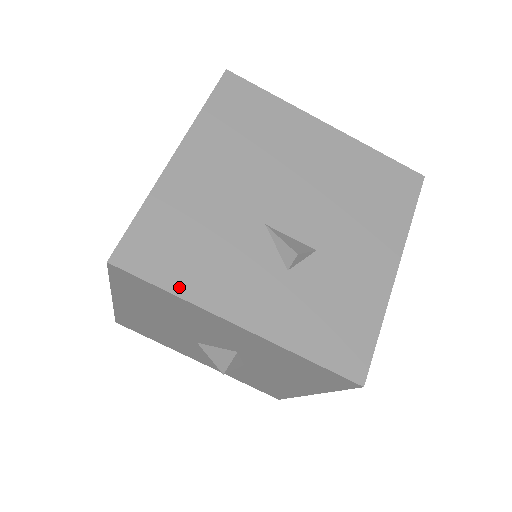
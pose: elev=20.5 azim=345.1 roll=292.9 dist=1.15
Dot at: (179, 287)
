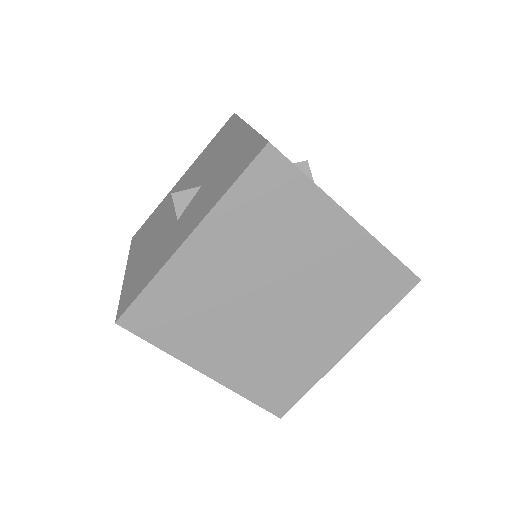
Dot at: occluded
